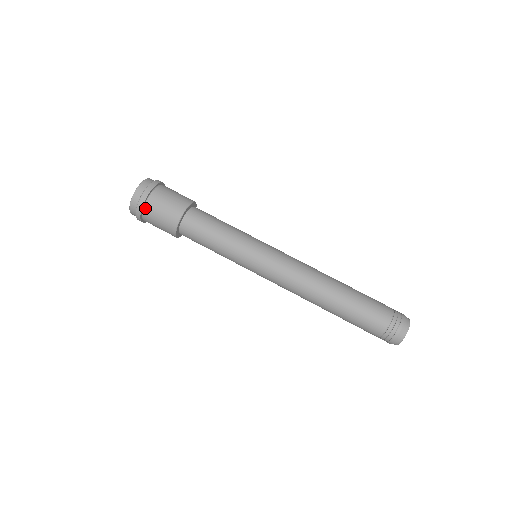
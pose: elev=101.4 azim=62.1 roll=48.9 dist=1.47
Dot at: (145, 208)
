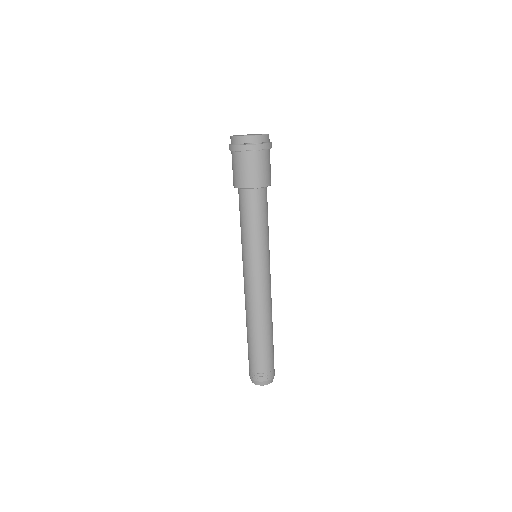
Dot at: (258, 152)
